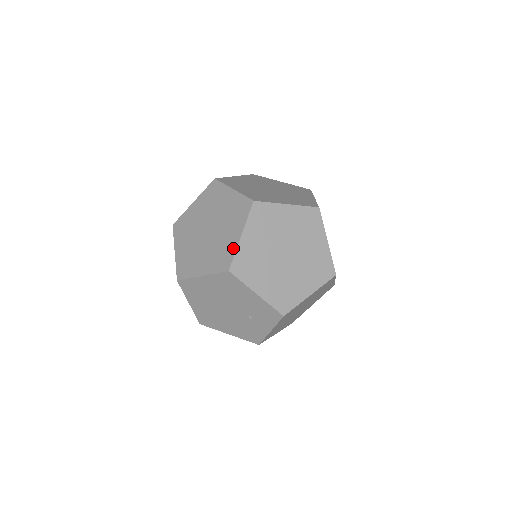
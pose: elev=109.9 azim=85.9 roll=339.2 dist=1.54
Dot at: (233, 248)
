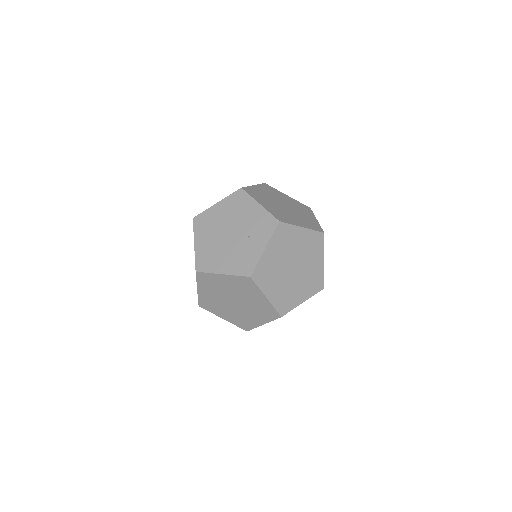
Dot at: occluded
